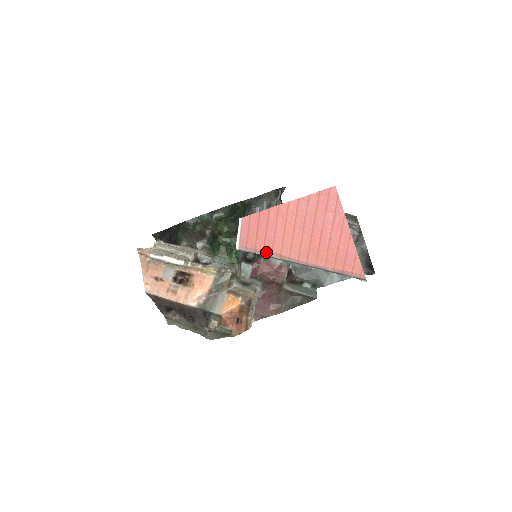
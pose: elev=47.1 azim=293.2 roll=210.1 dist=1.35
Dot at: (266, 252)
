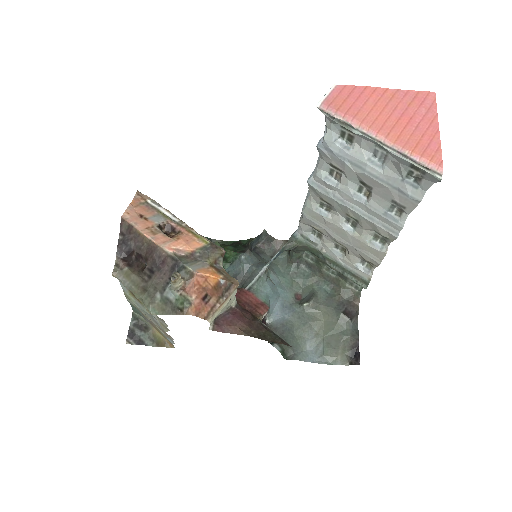
Dot at: (347, 117)
